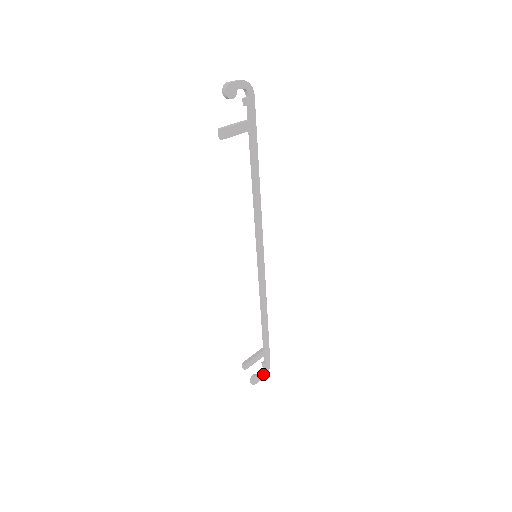
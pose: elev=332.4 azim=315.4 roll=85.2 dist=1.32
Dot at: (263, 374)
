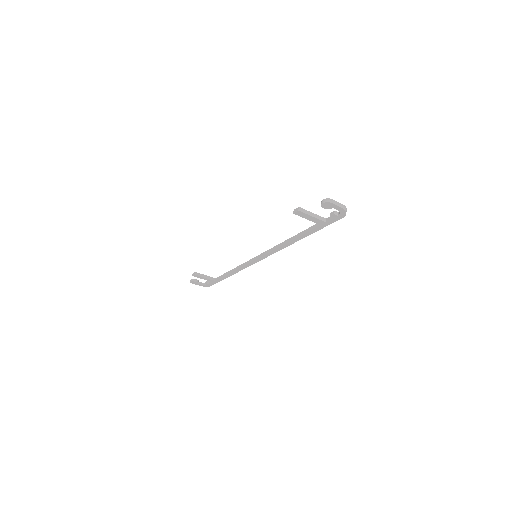
Dot at: (202, 285)
